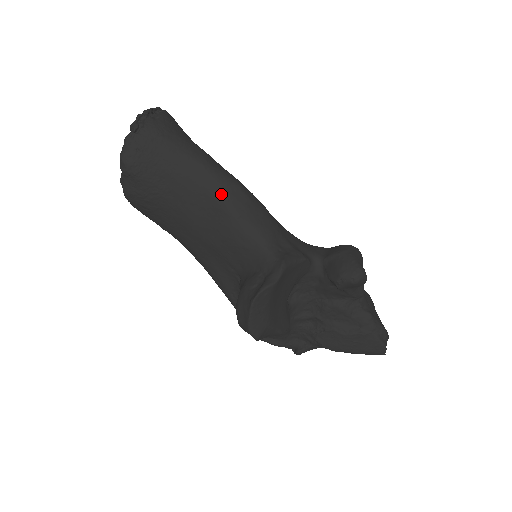
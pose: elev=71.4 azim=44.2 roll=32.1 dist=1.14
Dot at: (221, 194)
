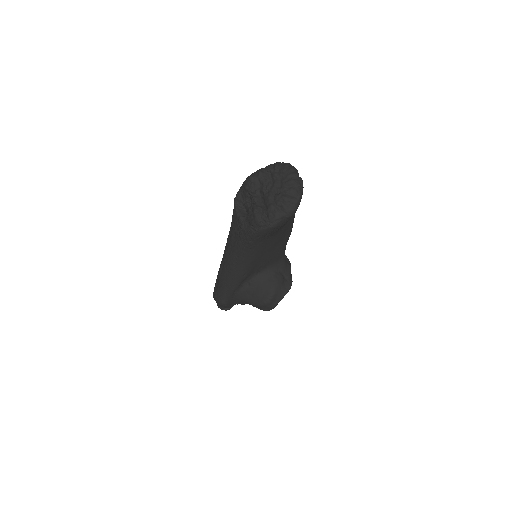
Dot at: occluded
